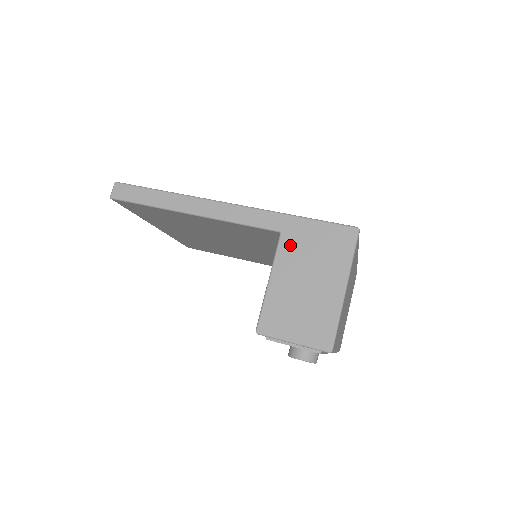
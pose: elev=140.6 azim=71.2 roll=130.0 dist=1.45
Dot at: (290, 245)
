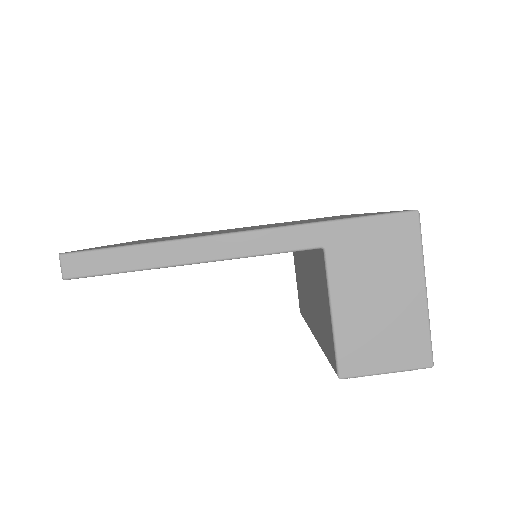
Dot at: (342, 260)
